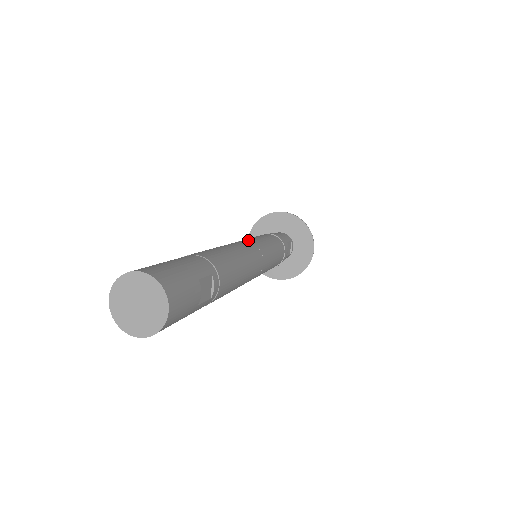
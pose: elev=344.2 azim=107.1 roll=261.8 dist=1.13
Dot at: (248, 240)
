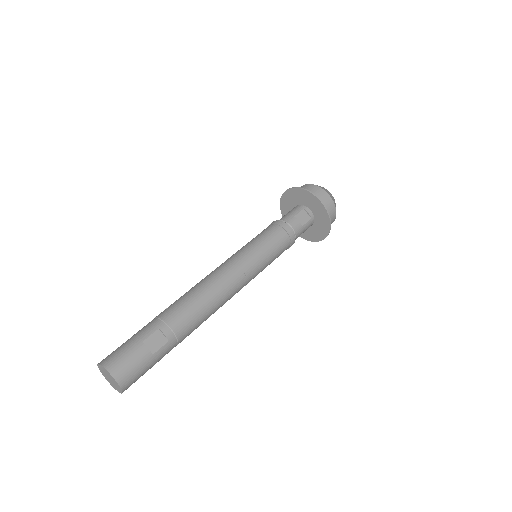
Dot at: (229, 258)
